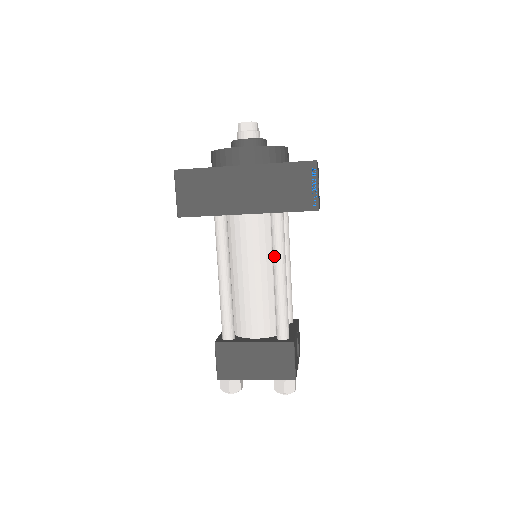
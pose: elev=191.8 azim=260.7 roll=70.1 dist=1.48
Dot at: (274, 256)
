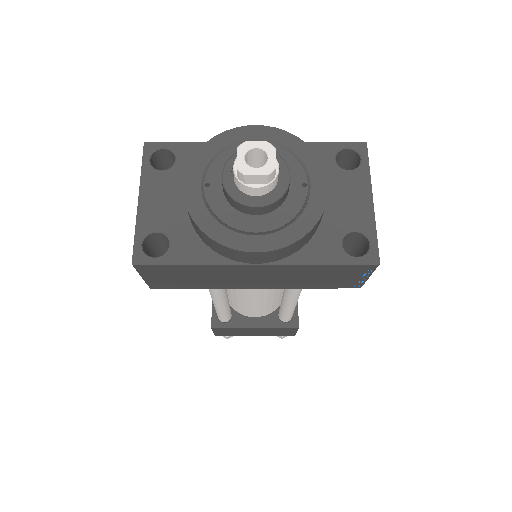
Dot at: (287, 296)
